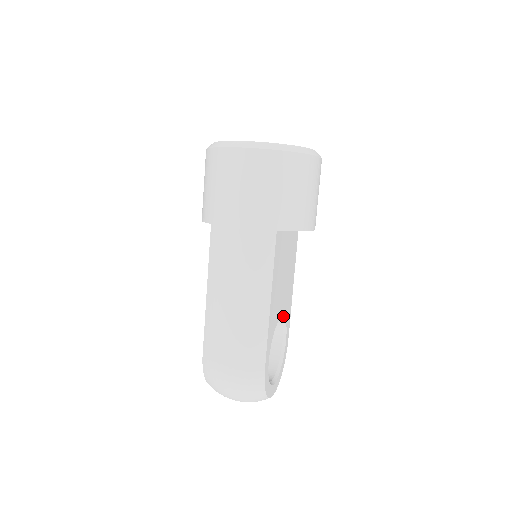
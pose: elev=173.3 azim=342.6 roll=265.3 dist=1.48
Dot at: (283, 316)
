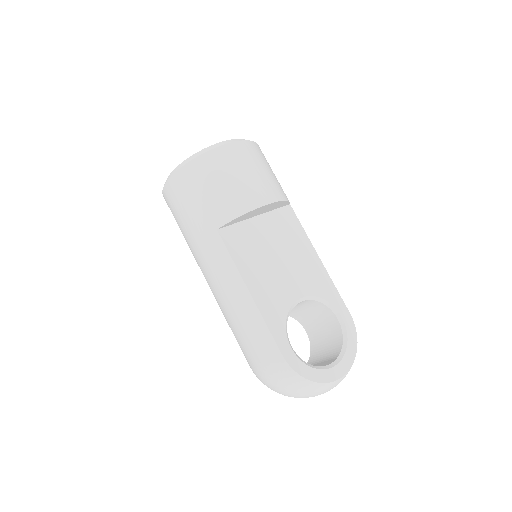
Dot at: (308, 296)
